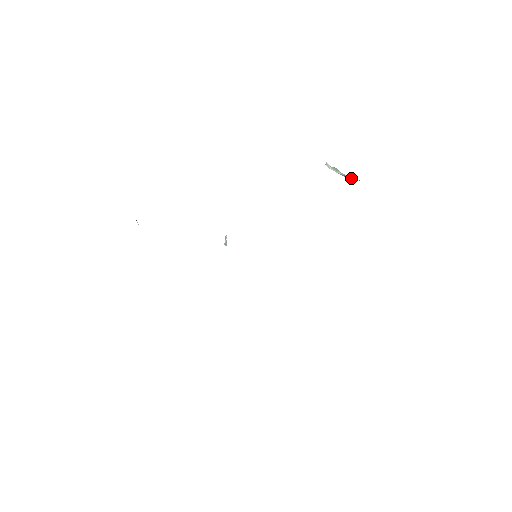
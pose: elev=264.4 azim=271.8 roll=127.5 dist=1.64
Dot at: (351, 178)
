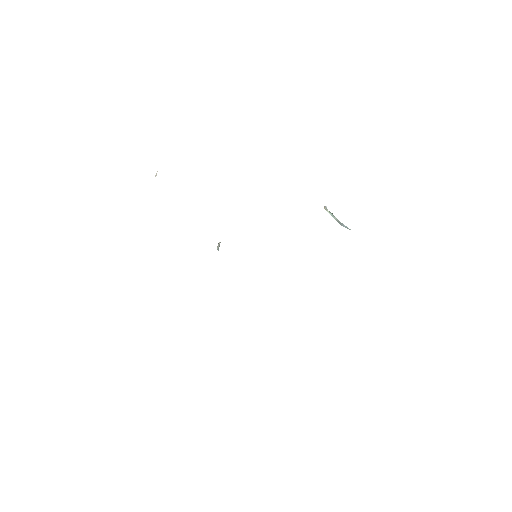
Dot at: (344, 226)
